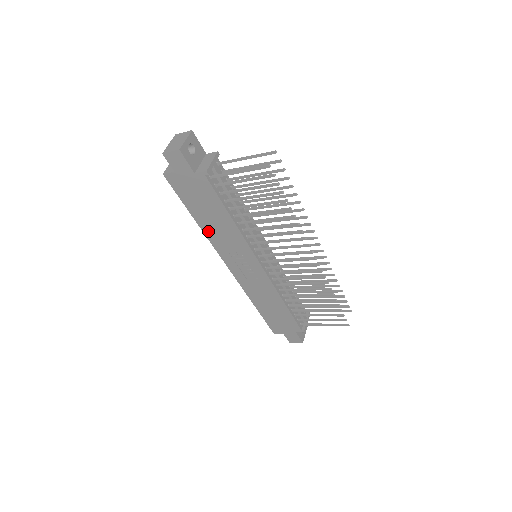
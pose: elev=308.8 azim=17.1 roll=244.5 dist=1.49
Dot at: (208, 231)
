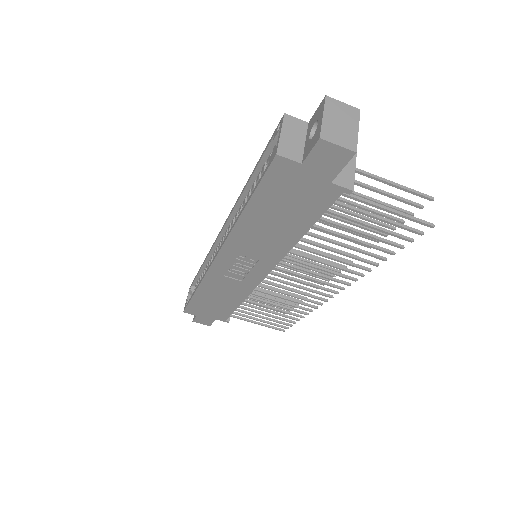
Dot at: (244, 228)
